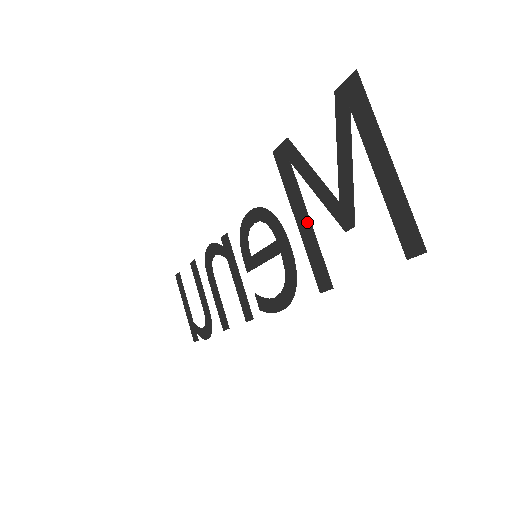
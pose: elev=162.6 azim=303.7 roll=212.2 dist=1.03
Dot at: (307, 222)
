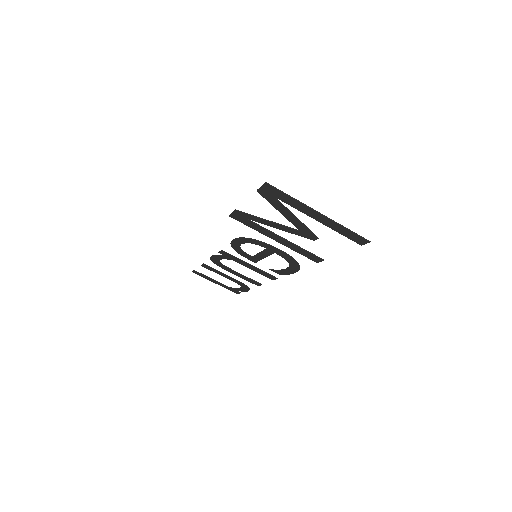
Dot at: (284, 240)
